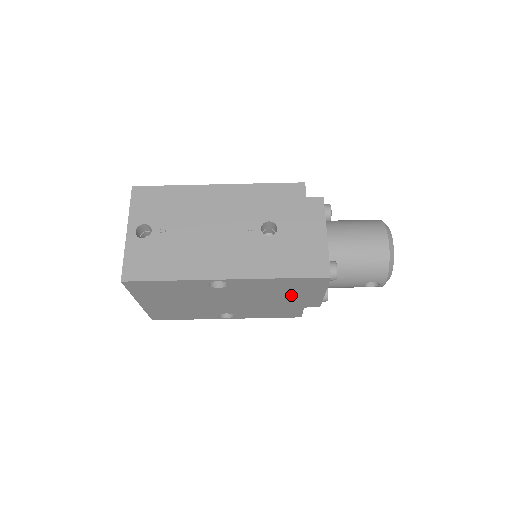
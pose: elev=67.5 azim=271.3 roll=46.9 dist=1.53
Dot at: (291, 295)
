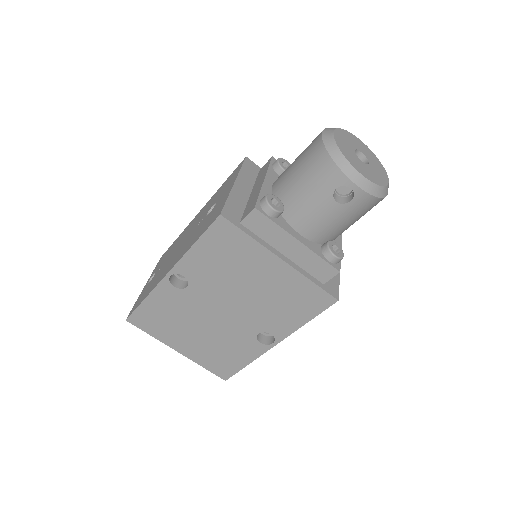
Dot at: (255, 260)
